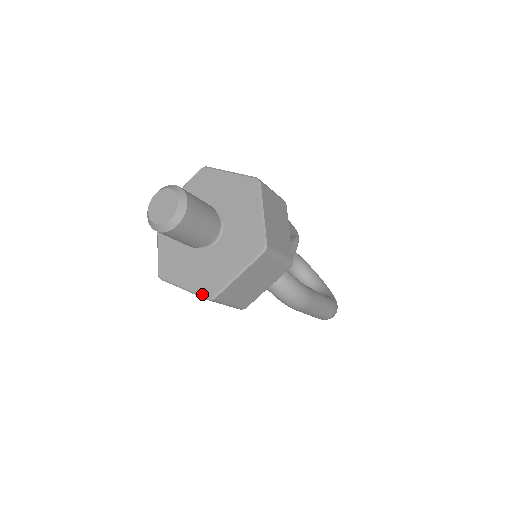
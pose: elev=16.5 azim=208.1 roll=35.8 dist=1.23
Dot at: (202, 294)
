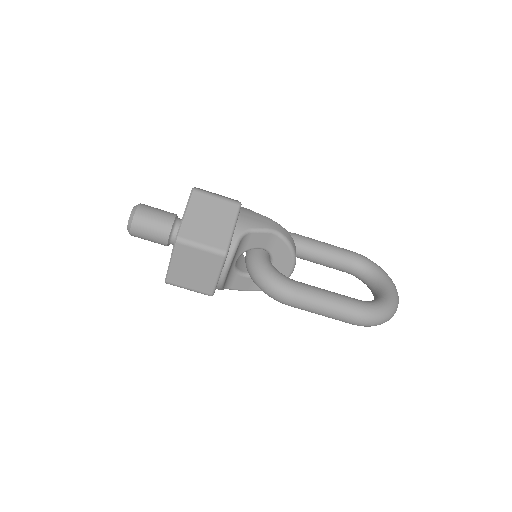
Dot at: occluded
